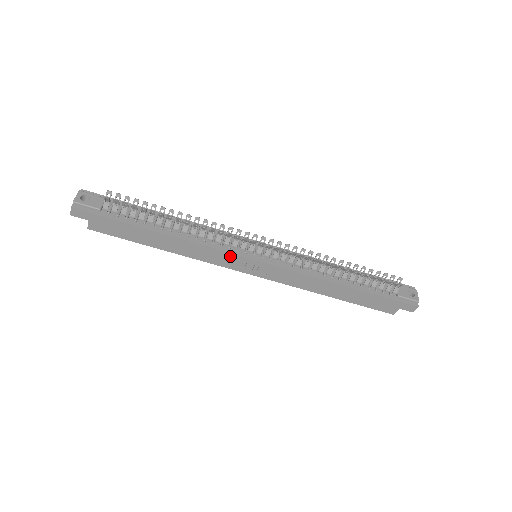
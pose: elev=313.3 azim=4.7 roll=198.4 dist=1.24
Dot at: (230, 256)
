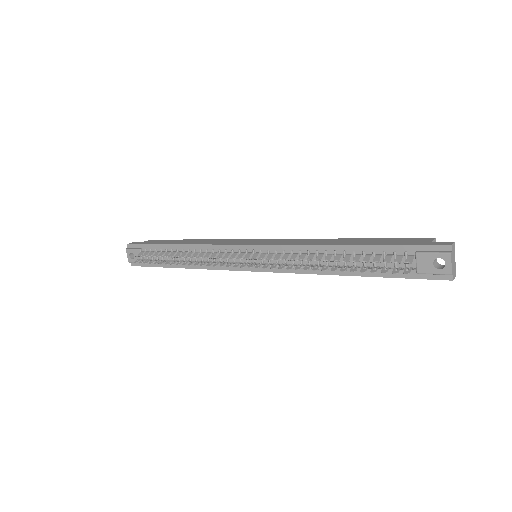
Dot at: (234, 269)
